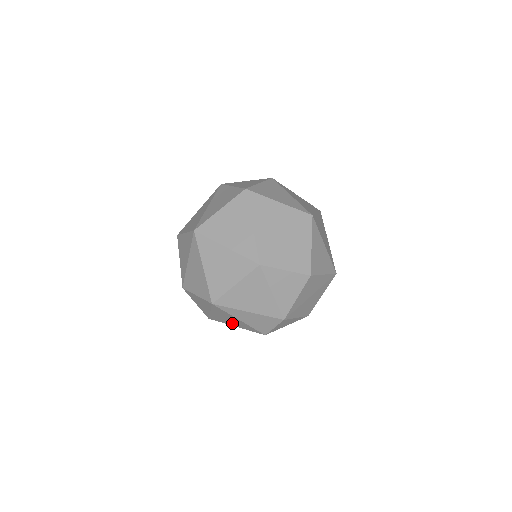
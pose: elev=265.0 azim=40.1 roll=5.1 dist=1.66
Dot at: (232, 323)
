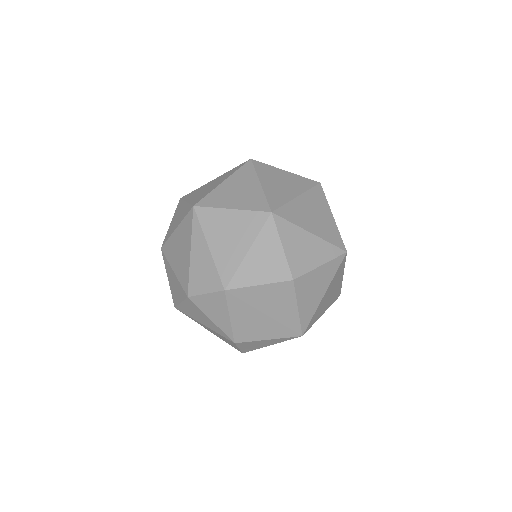
Dot at: (176, 261)
